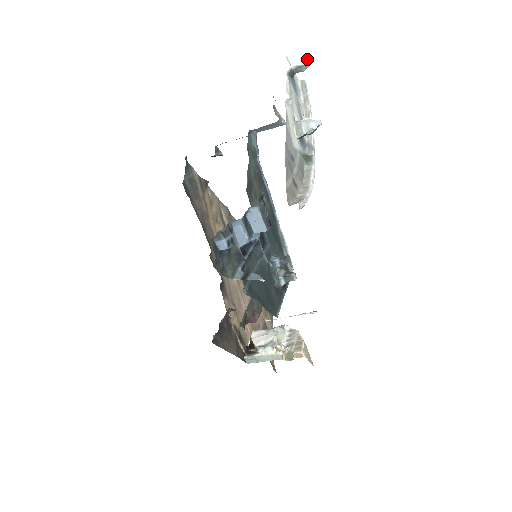
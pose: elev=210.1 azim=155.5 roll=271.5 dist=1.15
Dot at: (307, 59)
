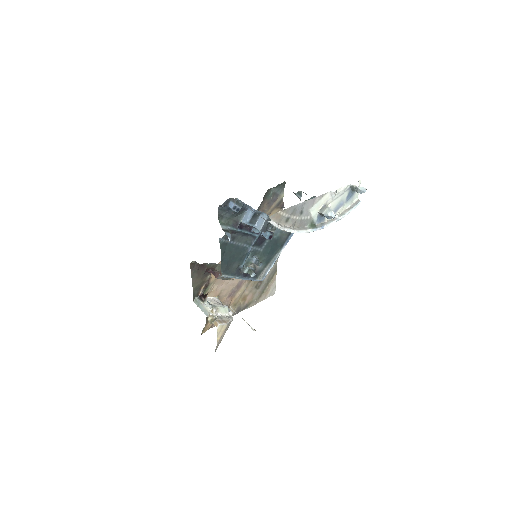
Dot at: (364, 189)
